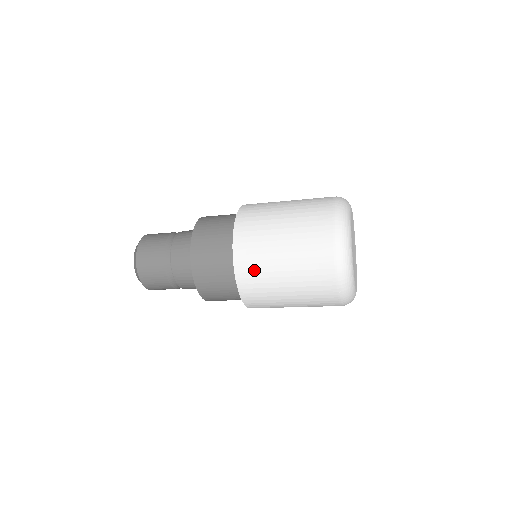
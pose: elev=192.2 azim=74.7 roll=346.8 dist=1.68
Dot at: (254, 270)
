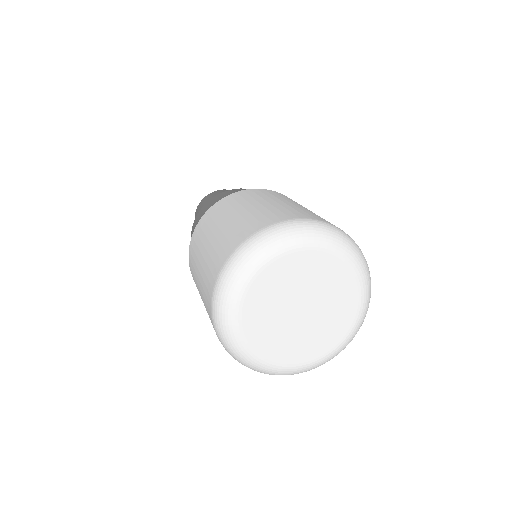
Dot at: occluded
